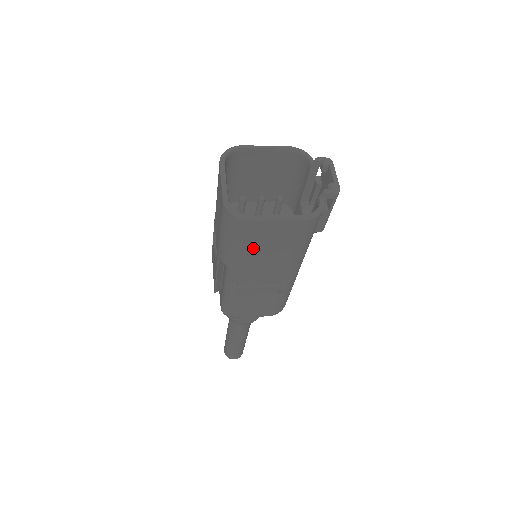
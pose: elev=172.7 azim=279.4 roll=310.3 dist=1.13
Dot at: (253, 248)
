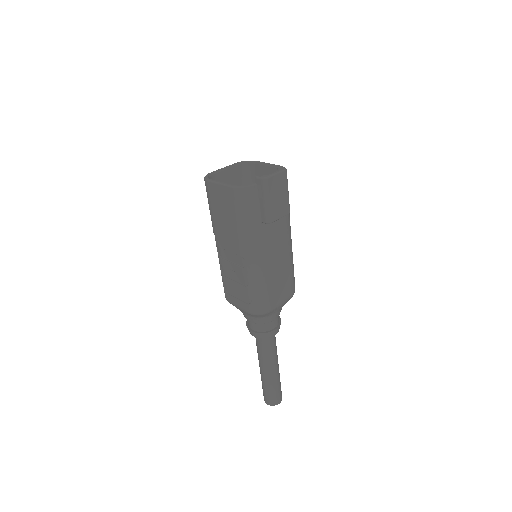
Dot at: (216, 211)
